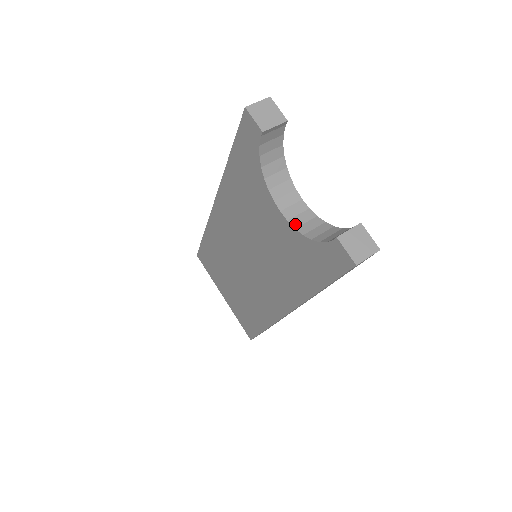
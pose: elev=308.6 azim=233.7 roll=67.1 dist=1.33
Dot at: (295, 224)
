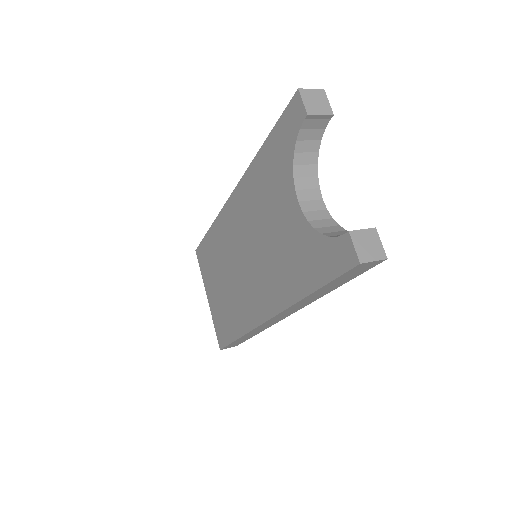
Dot at: (309, 217)
